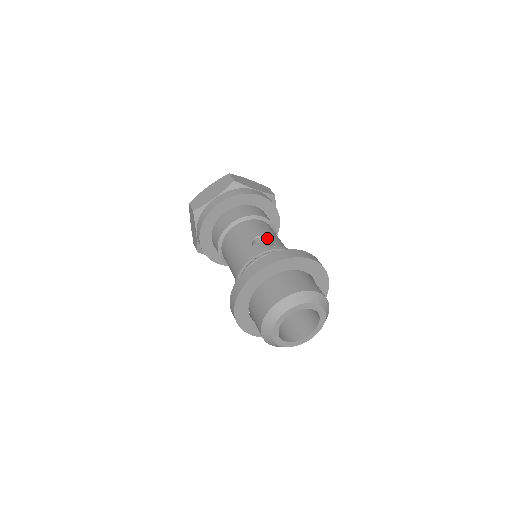
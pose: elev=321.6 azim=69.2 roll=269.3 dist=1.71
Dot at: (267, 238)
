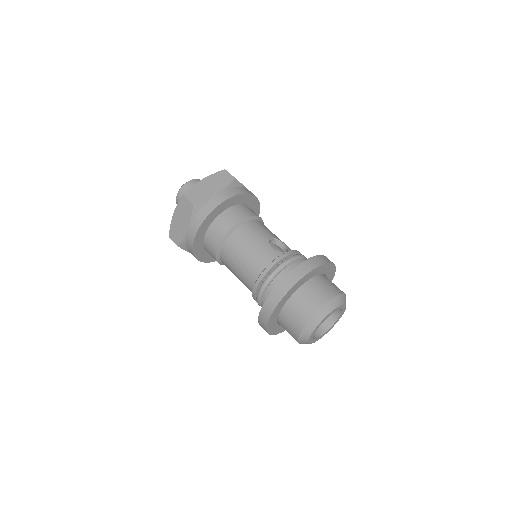
Dot at: (278, 240)
